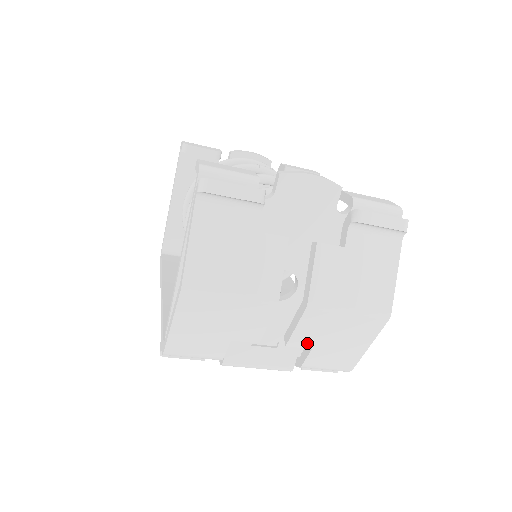
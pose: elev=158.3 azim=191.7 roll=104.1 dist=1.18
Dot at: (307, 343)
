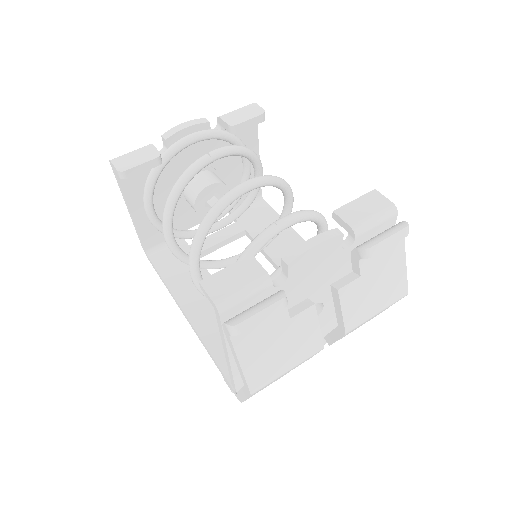
Dot at: (345, 335)
